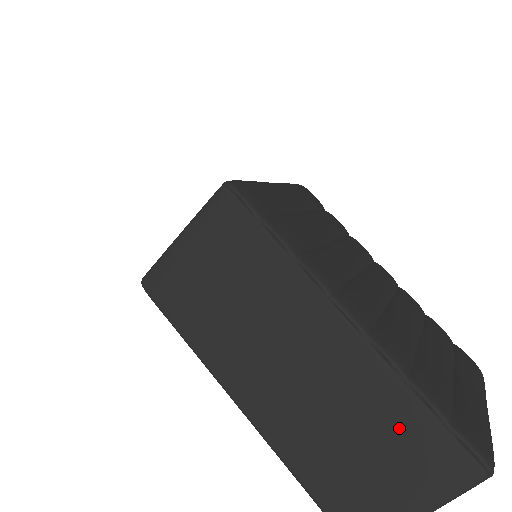
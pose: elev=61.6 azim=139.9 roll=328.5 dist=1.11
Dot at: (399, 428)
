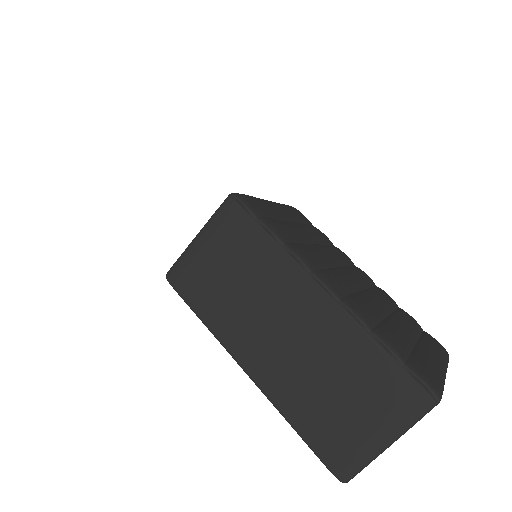
Dot at: (367, 371)
